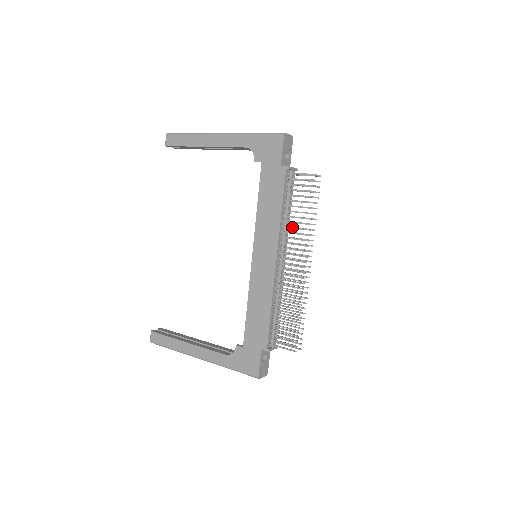
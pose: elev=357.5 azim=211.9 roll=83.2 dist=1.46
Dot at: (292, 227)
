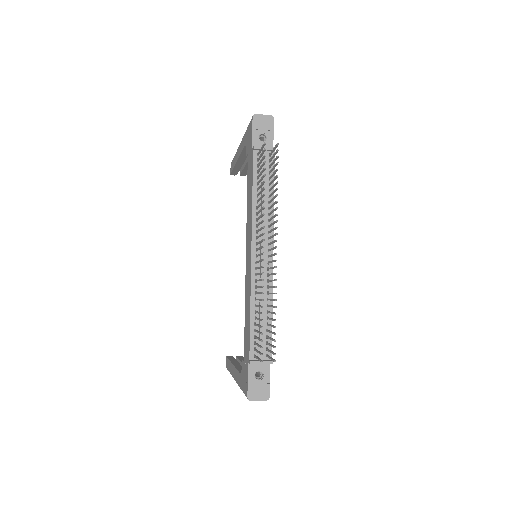
Dot at: (259, 211)
